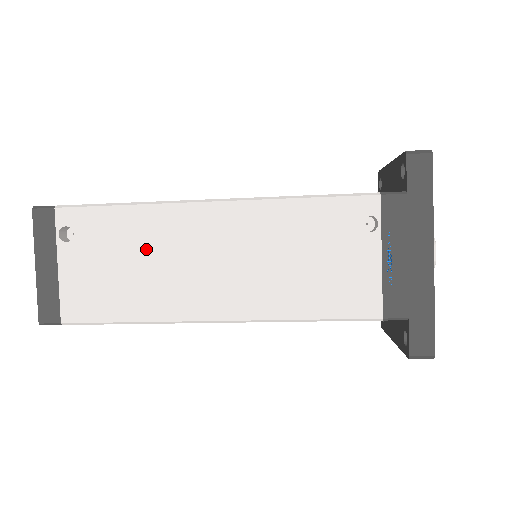
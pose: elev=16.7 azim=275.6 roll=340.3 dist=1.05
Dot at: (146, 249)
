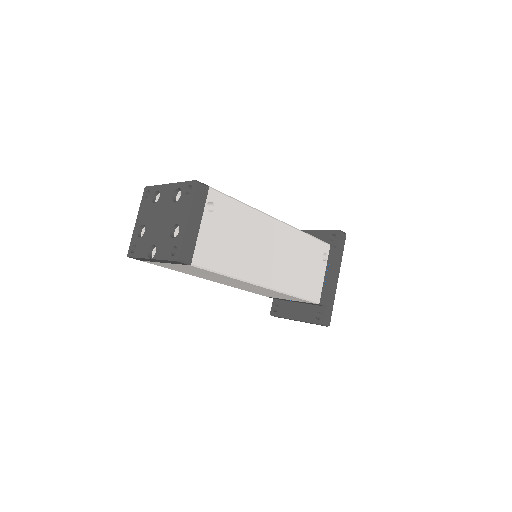
Dot at: (246, 234)
